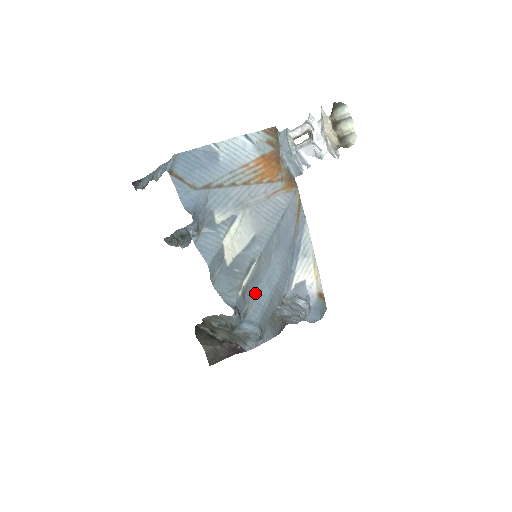
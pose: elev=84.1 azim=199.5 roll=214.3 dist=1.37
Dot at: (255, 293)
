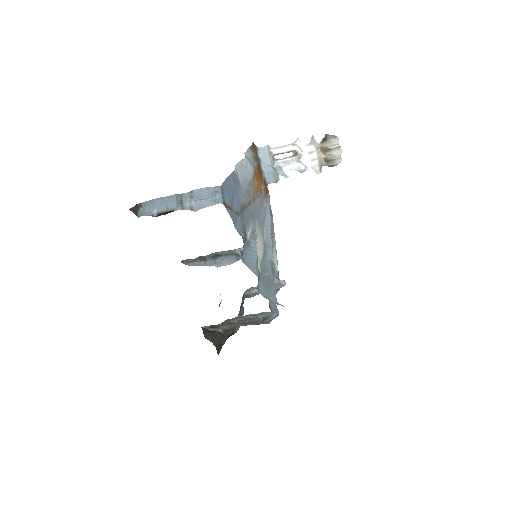
Dot at: occluded
